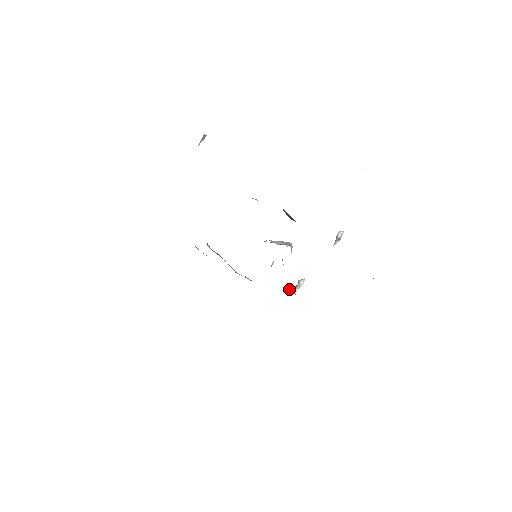
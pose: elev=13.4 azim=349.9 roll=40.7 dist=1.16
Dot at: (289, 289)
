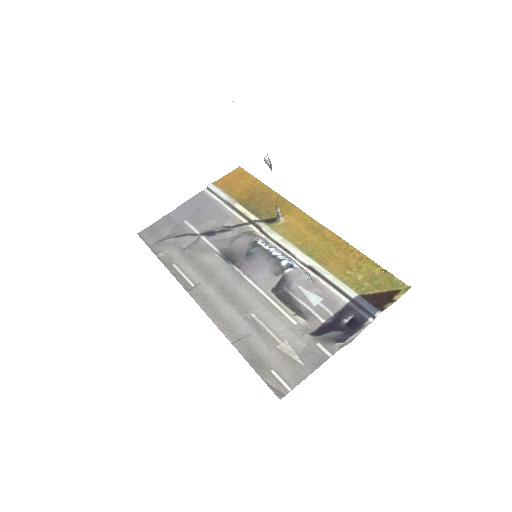
Dot at: (276, 220)
